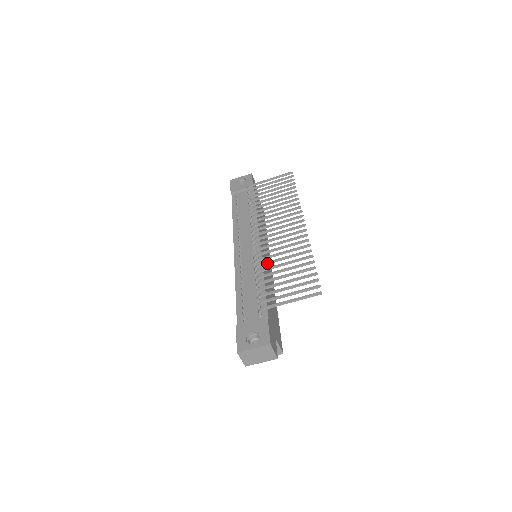
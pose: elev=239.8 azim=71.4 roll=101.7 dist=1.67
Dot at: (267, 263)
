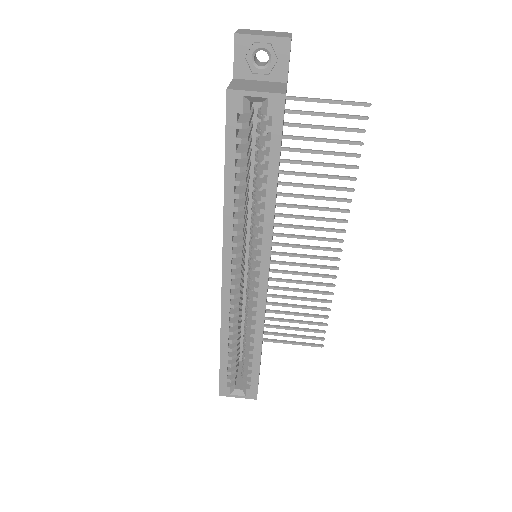
Dot at: (288, 183)
